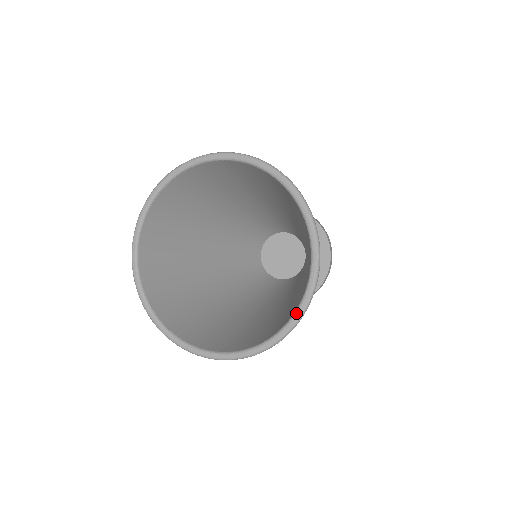
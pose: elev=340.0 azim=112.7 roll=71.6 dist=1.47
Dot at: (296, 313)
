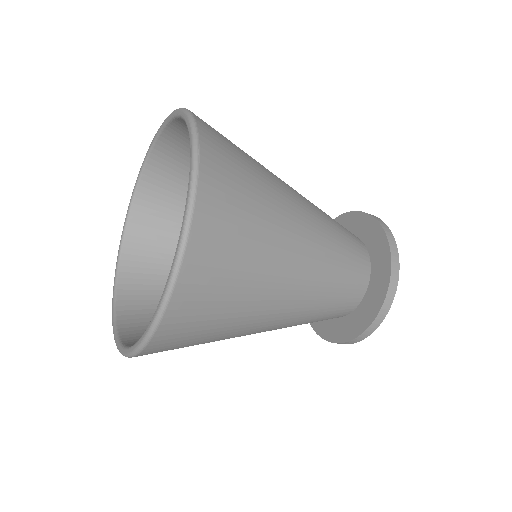
Dot at: (129, 348)
